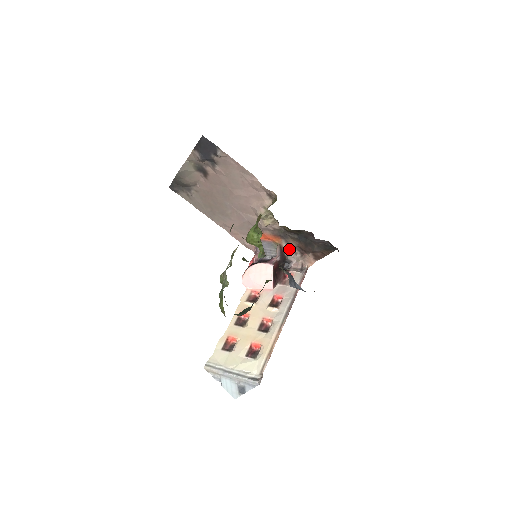
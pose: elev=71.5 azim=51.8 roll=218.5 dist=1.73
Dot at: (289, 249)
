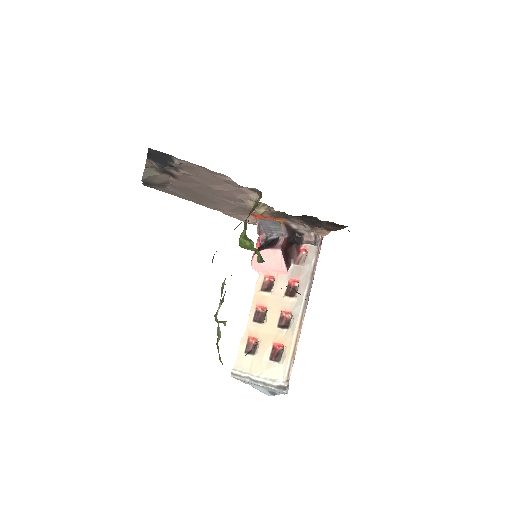
Dot at: (296, 224)
